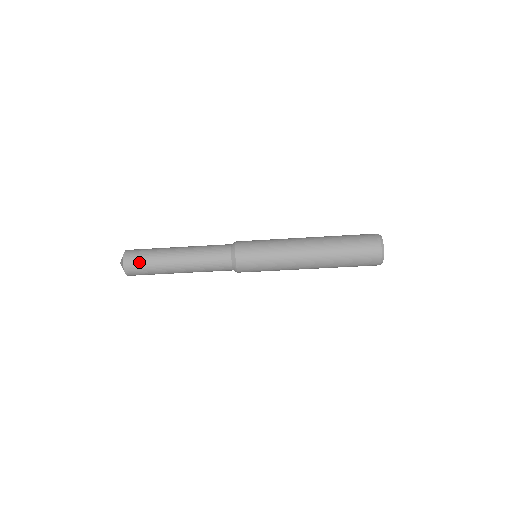
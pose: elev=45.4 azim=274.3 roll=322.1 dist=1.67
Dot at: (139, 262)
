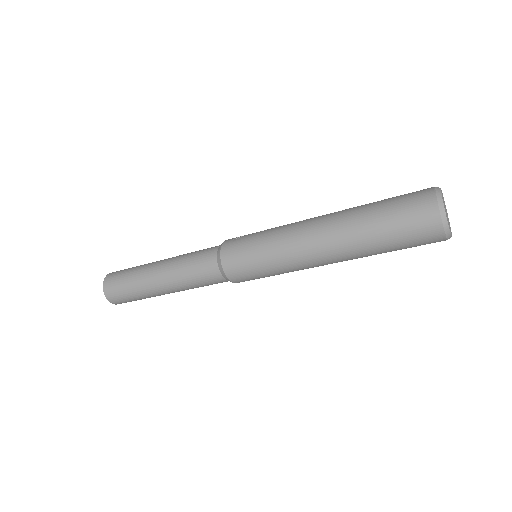
Dot at: (122, 296)
